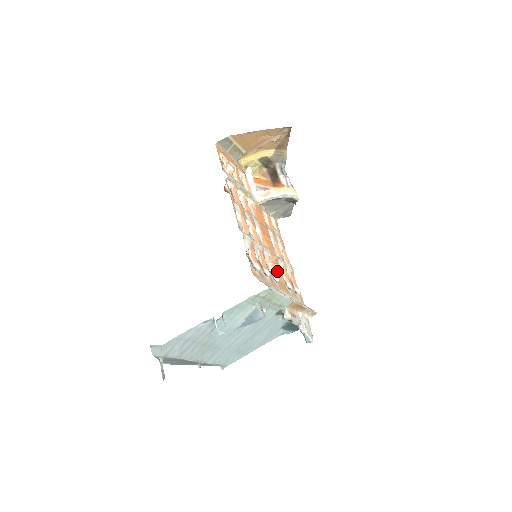
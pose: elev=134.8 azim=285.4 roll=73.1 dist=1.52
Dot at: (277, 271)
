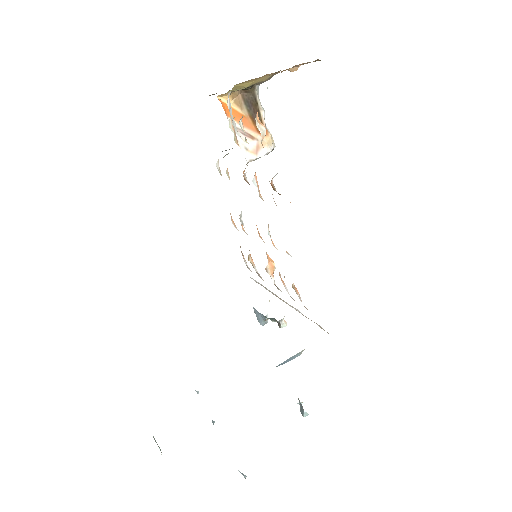
Dot at: occluded
